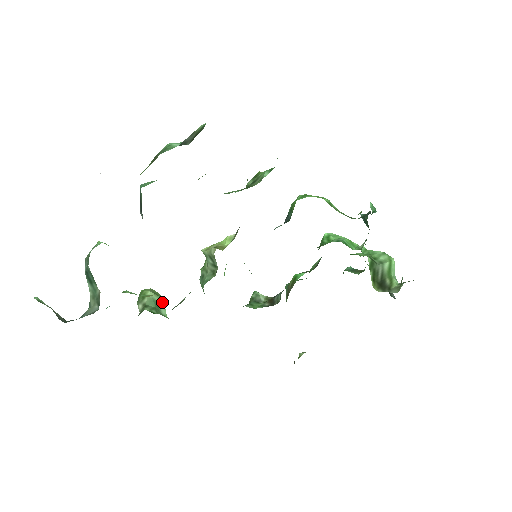
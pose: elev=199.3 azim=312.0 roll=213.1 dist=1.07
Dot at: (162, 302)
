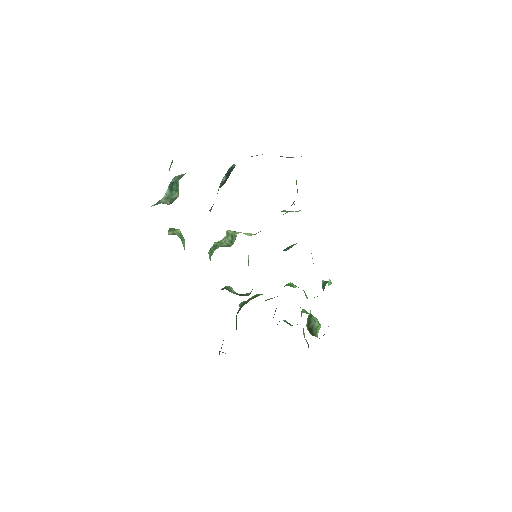
Dot at: (184, 240)
